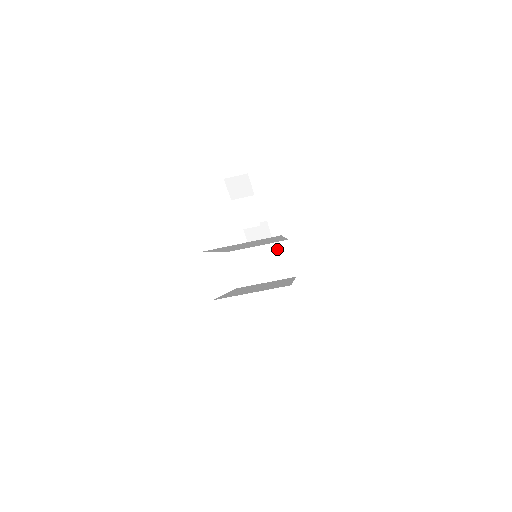
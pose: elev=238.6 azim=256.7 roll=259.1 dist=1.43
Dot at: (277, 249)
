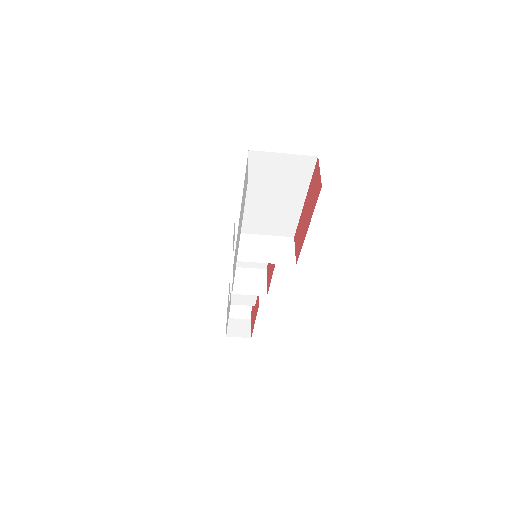
Dot at: (282, 241)
